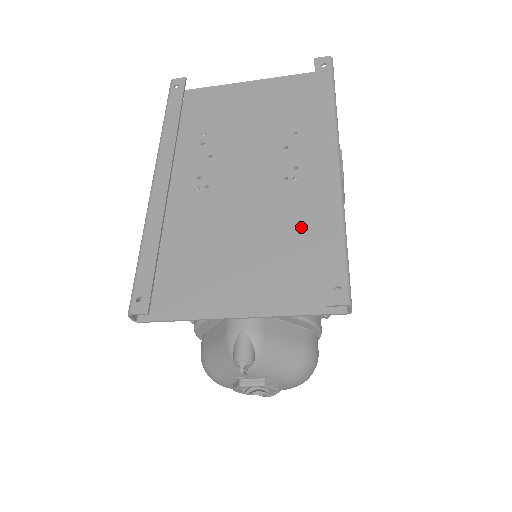
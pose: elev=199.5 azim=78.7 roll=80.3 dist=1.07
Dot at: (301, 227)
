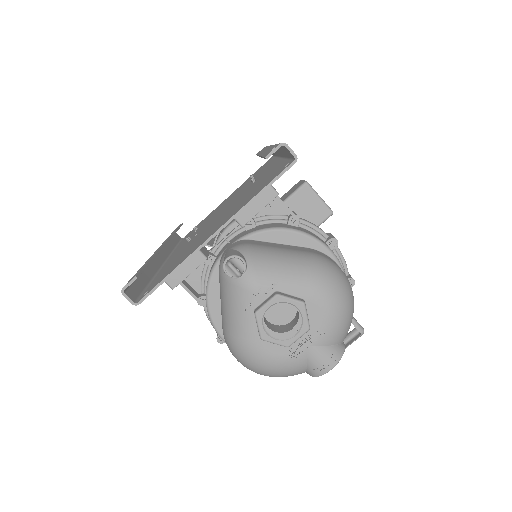
Dot at: (258, 183)
